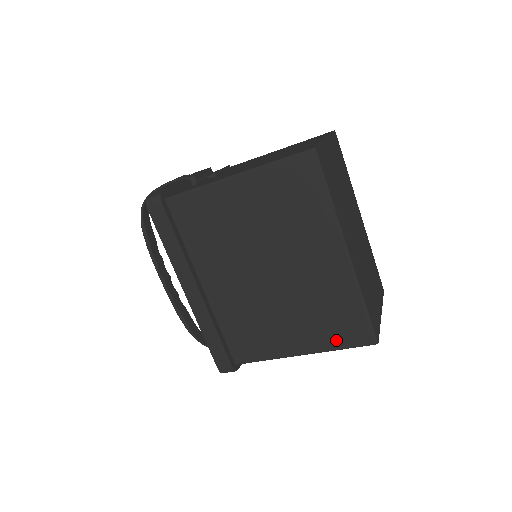
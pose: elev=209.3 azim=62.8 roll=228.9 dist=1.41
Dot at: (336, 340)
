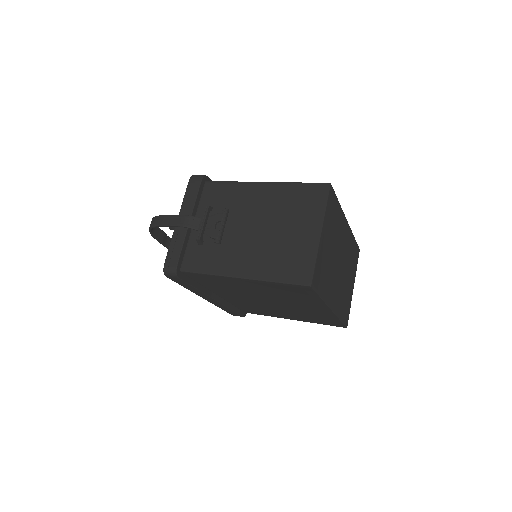
Dot at: (318, 322)
